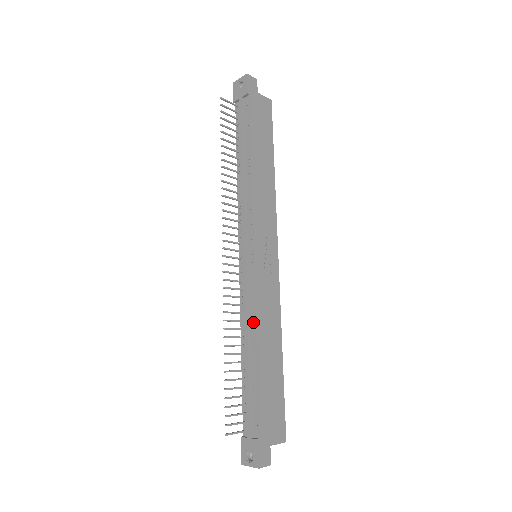
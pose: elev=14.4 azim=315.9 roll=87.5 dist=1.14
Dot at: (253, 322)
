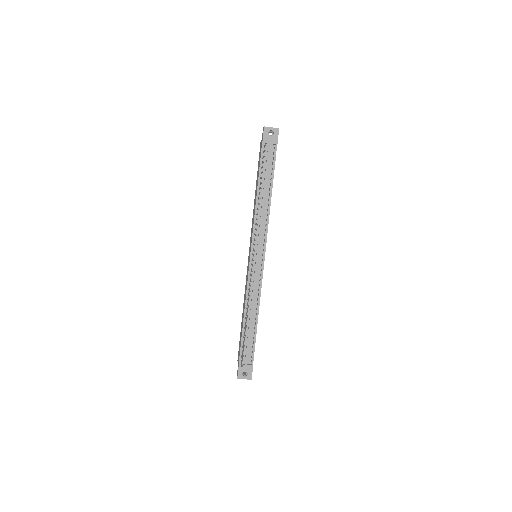
Dot at: (257, 301)
